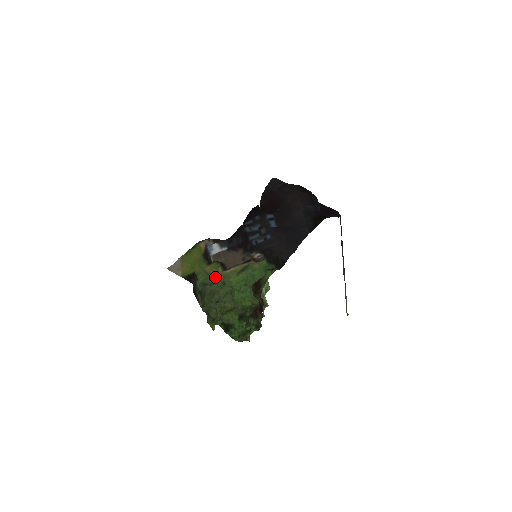
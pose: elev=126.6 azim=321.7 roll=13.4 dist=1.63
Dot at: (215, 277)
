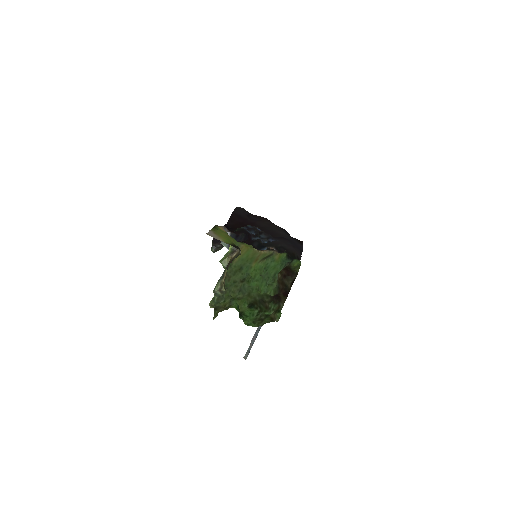
Dot at: (237, 259)
